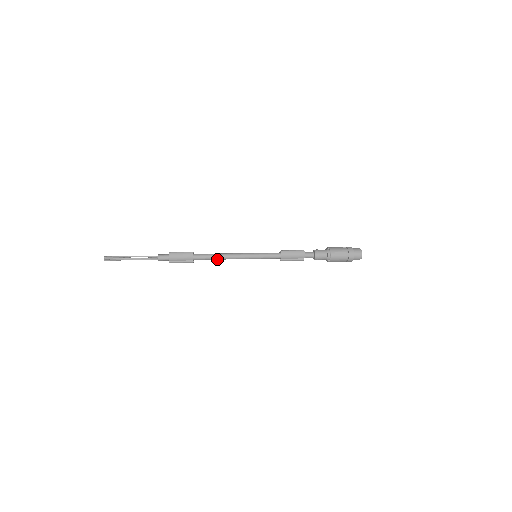
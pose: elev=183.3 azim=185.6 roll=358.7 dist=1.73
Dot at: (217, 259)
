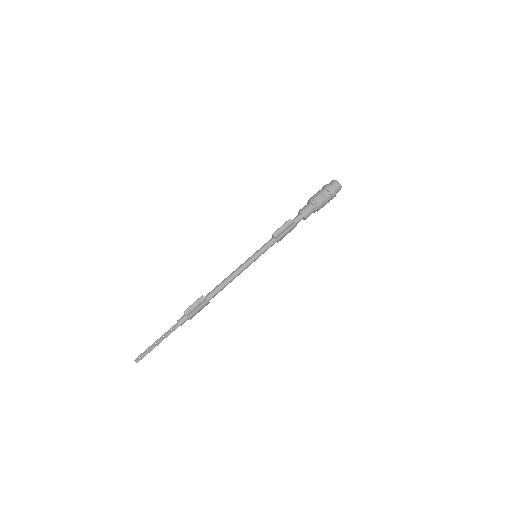
Dot at: (226, 284)
